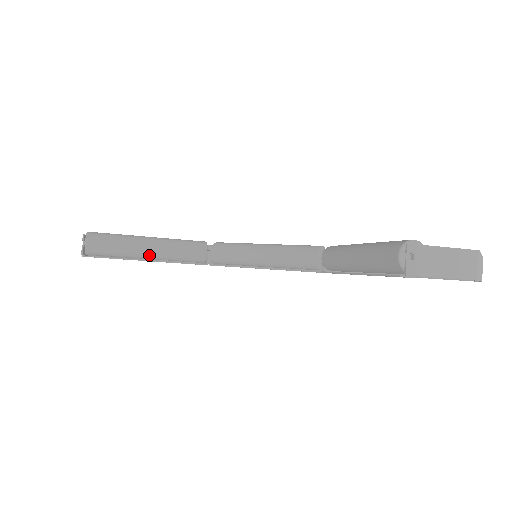
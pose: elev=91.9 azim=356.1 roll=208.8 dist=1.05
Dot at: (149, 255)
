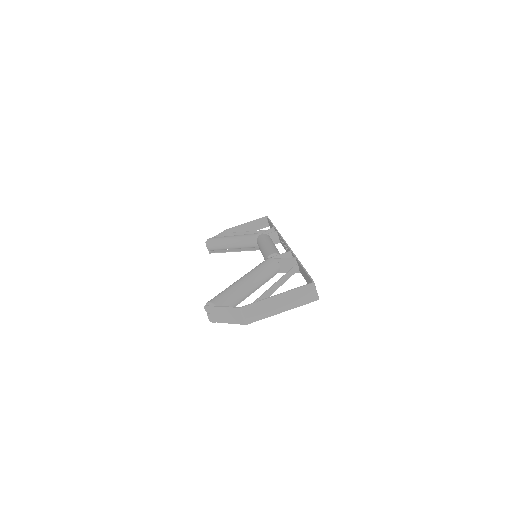
Dot at: (233, 248)
